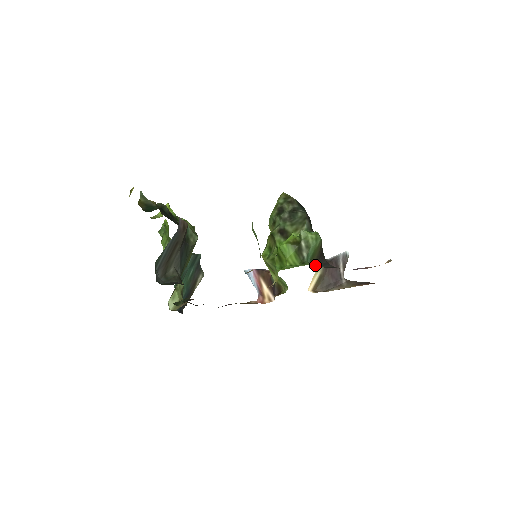
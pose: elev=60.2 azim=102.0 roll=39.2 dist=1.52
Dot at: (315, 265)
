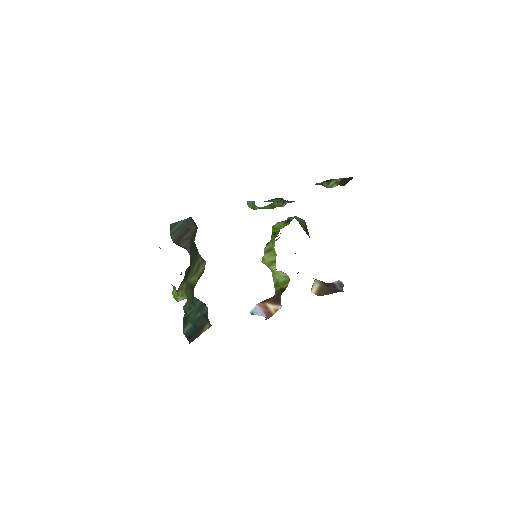
Dot at: occluded
